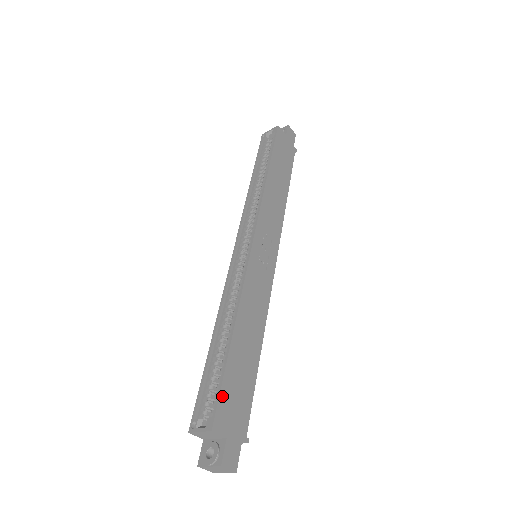
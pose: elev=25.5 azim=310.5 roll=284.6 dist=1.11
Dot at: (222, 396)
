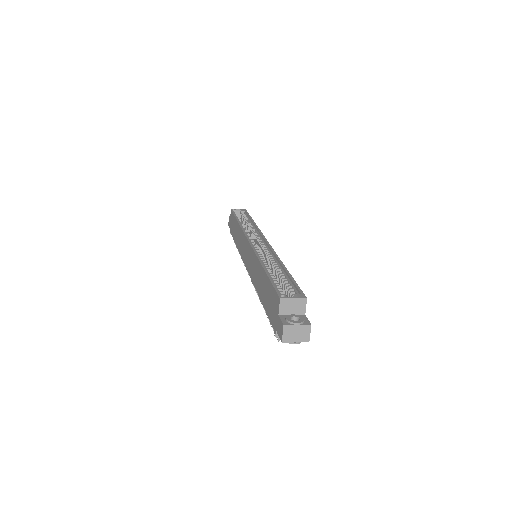
Dot at: occluded
